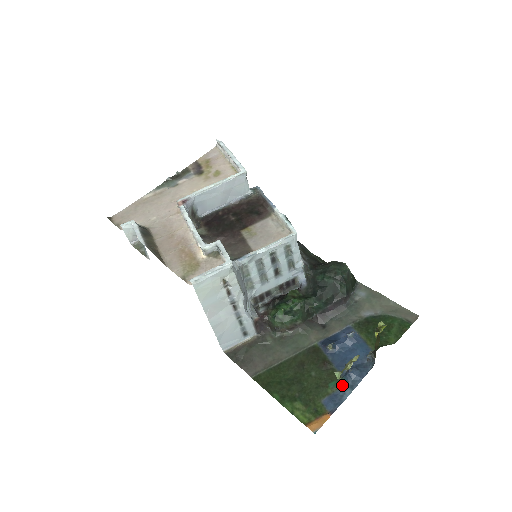
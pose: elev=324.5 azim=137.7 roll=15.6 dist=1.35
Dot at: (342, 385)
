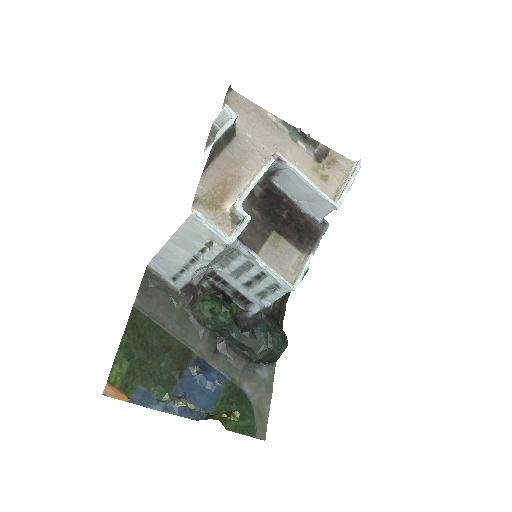
Dot at: occluded
